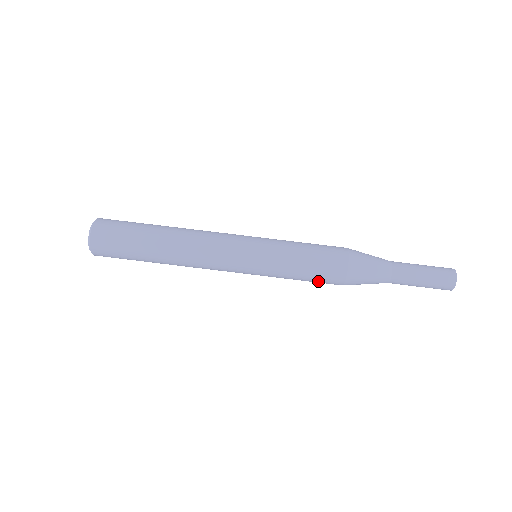
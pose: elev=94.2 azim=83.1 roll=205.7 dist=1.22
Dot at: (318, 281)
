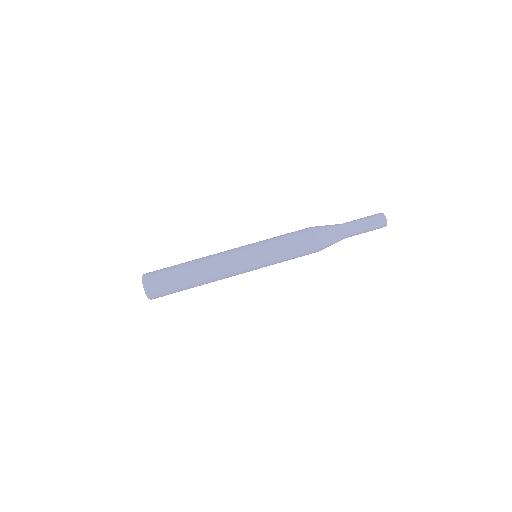
Dot at: (300, 243)
